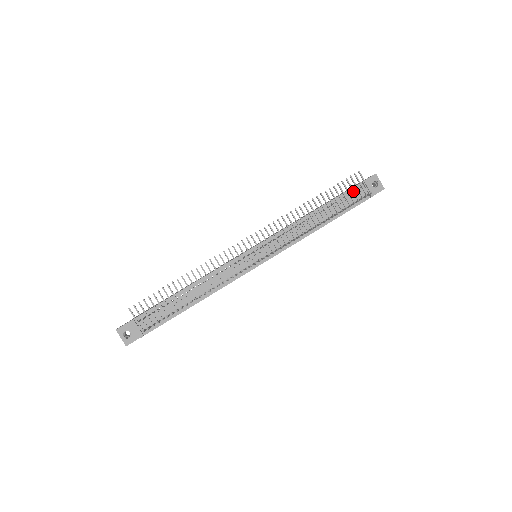
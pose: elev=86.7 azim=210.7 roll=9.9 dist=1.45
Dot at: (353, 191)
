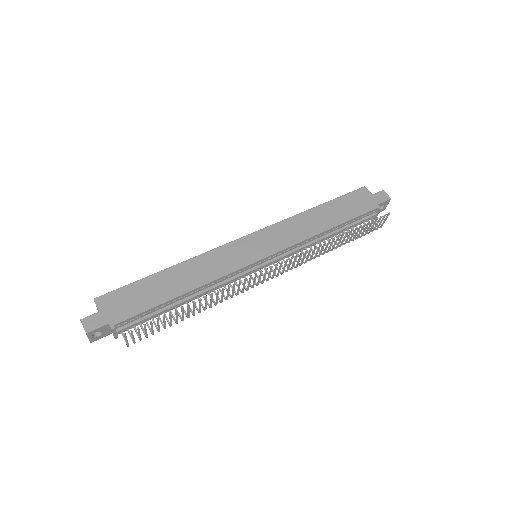
Dot at: (372, 228)
